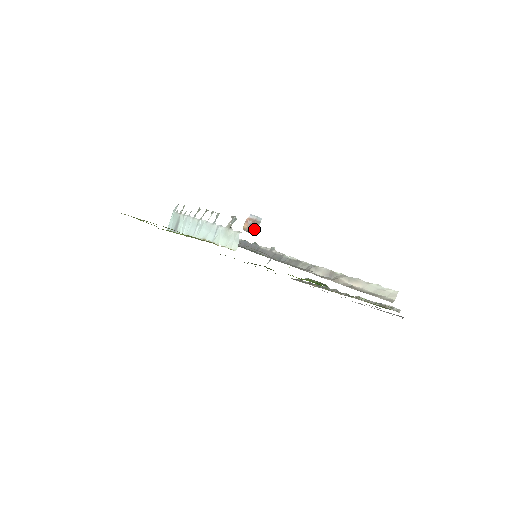
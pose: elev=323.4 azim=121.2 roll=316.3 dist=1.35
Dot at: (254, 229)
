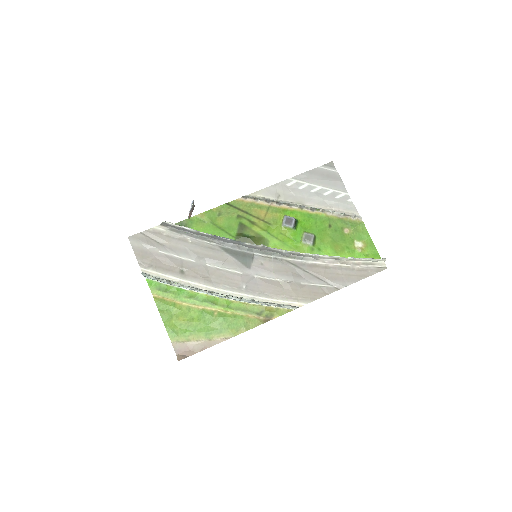
Dot at: (193, 208)
